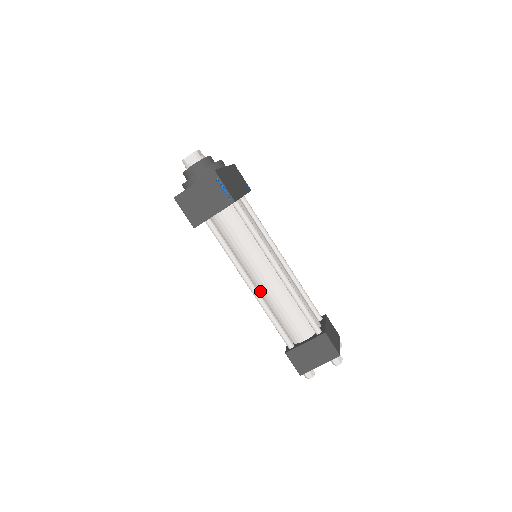
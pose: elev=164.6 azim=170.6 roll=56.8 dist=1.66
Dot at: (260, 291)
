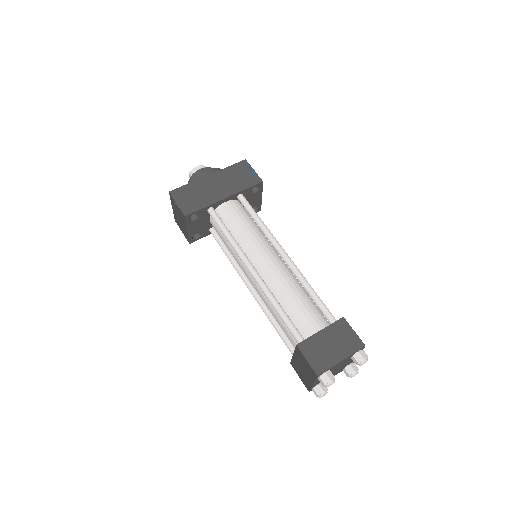
Dot at: occluded
